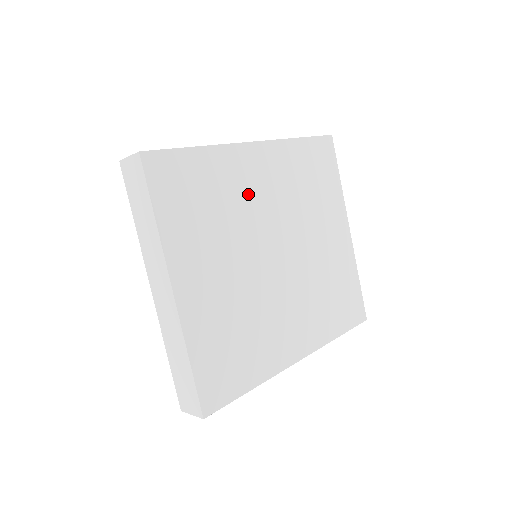
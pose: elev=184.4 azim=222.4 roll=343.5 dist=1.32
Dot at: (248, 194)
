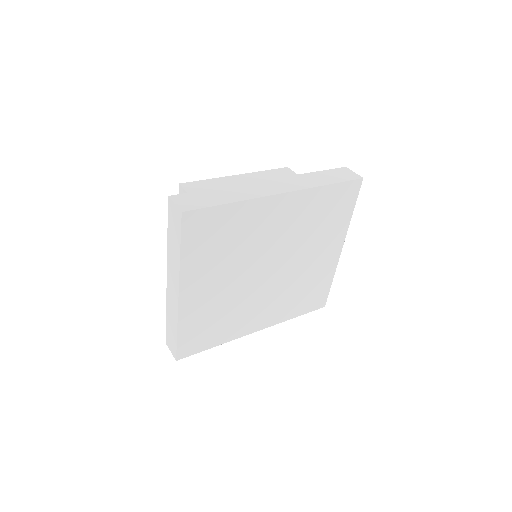
Dot at: (261, 232)
